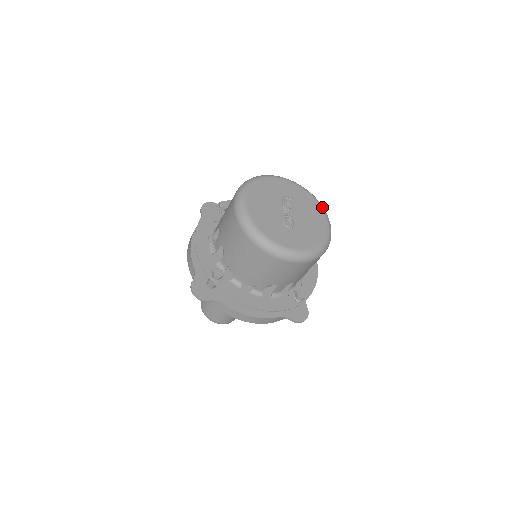
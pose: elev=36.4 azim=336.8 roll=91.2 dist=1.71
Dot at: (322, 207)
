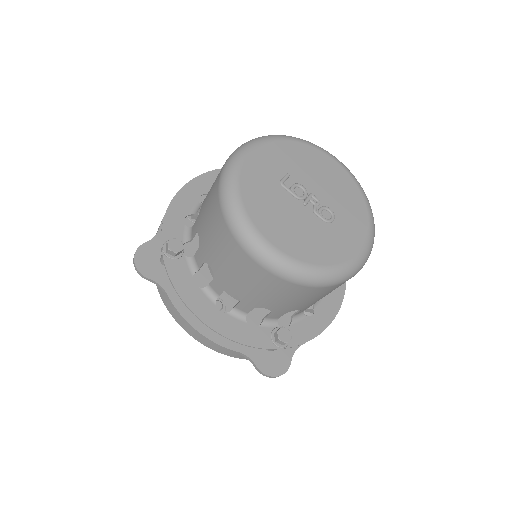
Dot at: (307, 143)
